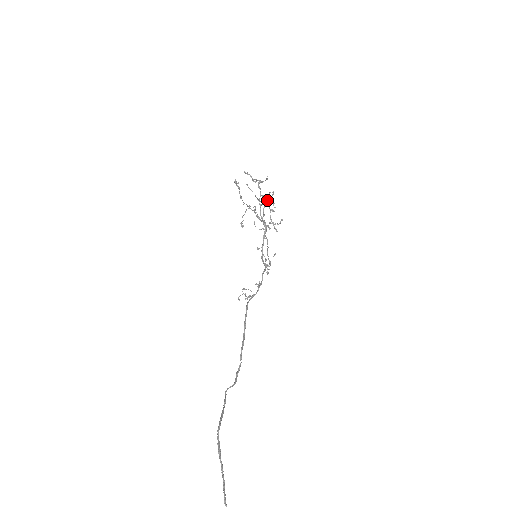
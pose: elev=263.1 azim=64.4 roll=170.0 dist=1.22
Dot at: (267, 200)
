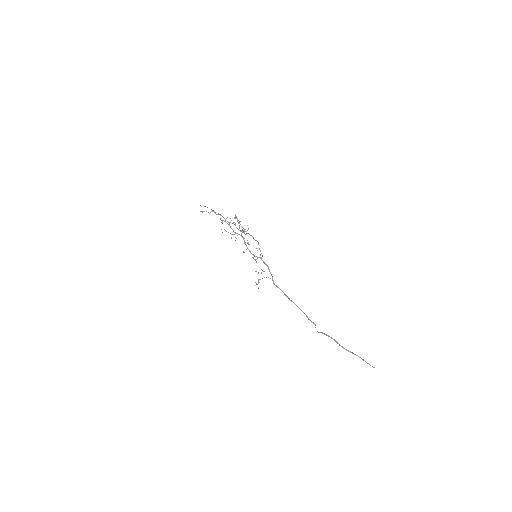
Dot at: (221, 220)
